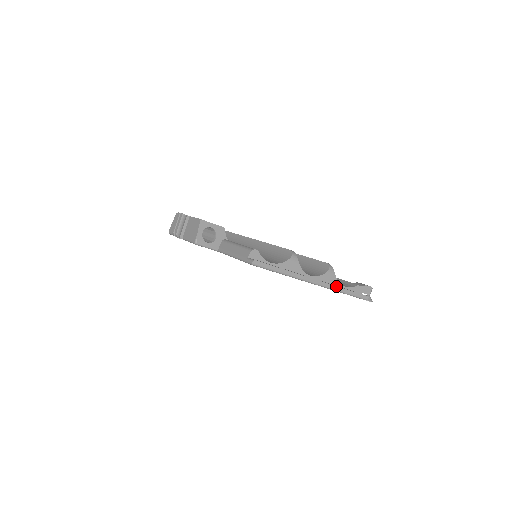
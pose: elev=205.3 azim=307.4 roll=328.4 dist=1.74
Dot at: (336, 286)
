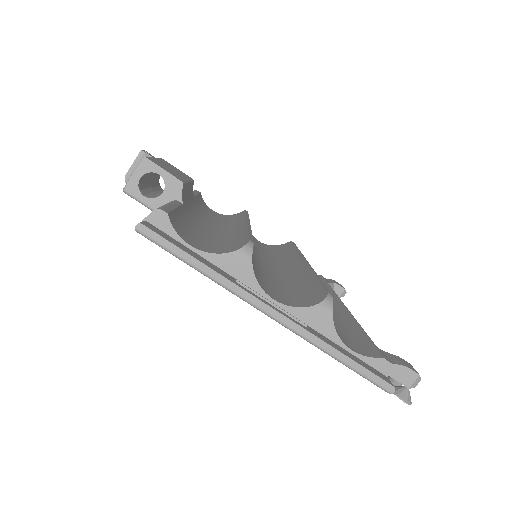
Dot at: (318, 338)
